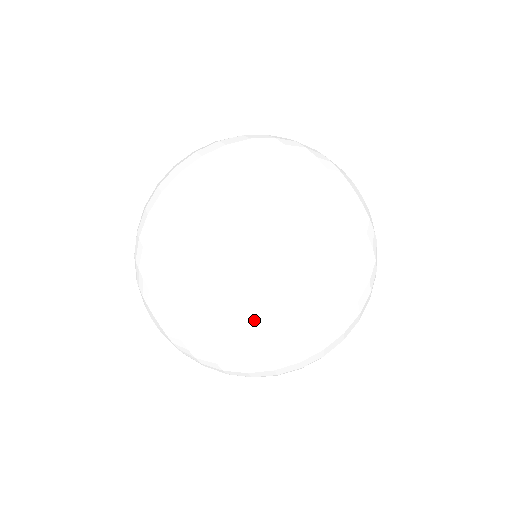
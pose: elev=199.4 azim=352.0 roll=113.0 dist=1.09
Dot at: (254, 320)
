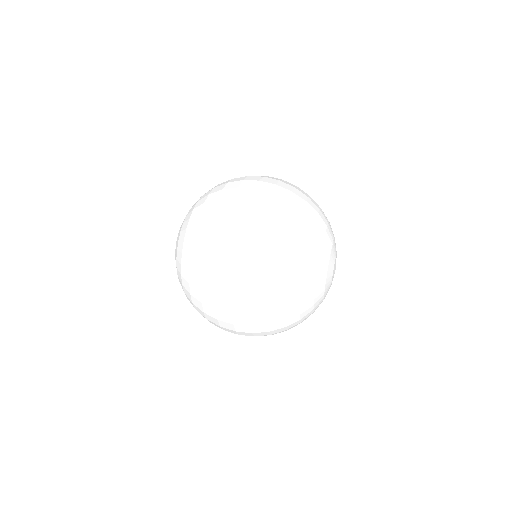
Dot at: (215, 224)
